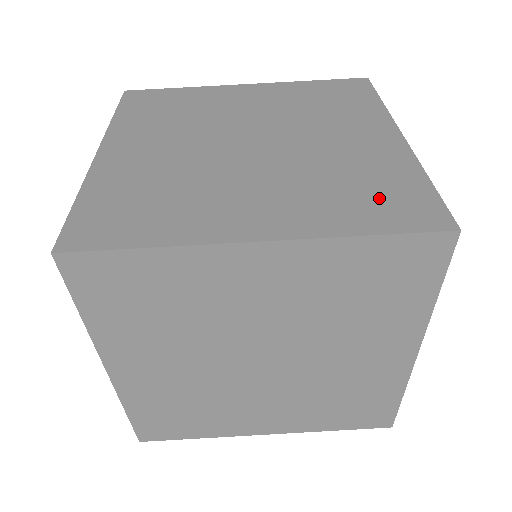
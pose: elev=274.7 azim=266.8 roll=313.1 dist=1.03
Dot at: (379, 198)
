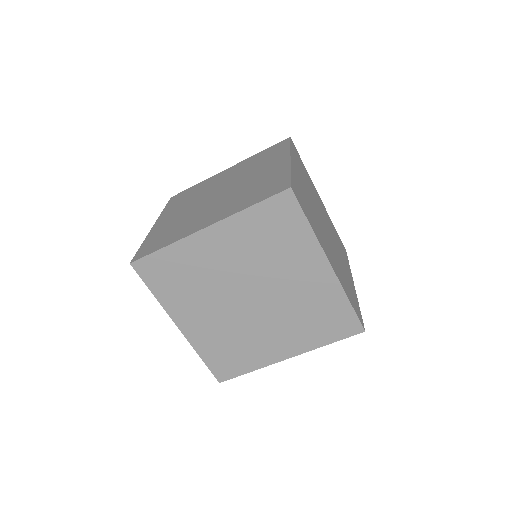
Dot at: (263, 190)
